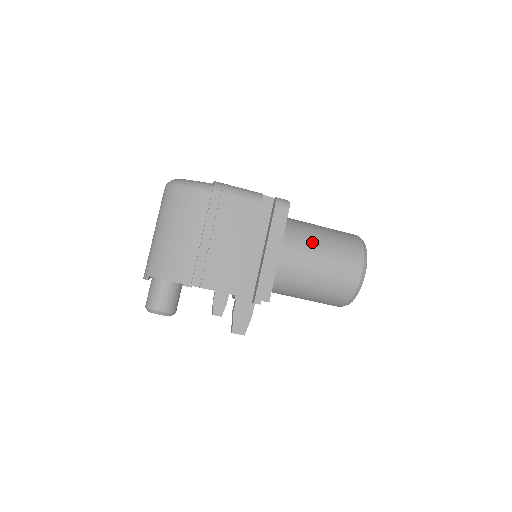
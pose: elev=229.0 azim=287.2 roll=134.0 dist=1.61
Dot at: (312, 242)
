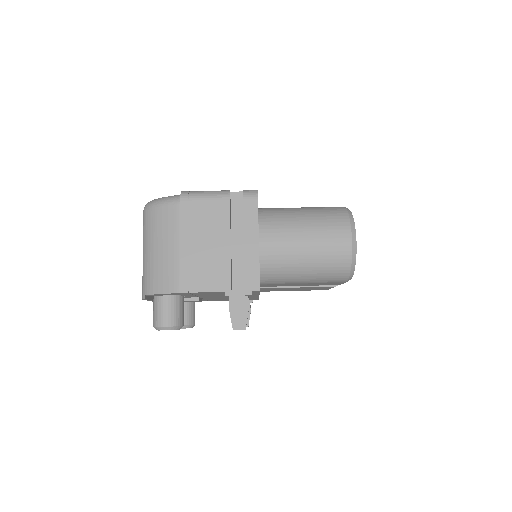
Dot at: (292, 223)
